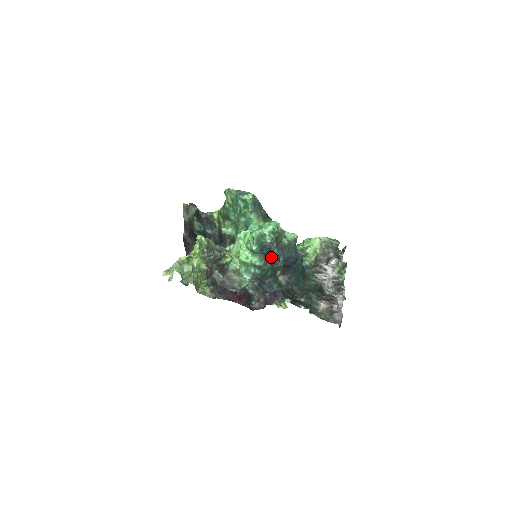
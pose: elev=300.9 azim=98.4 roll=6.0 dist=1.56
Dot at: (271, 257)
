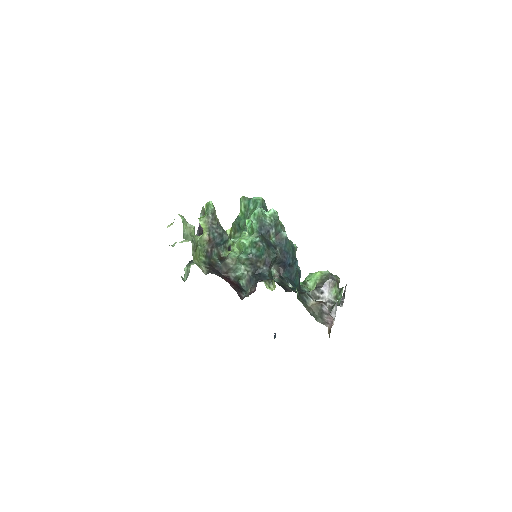
Dot at: (268, 241)
